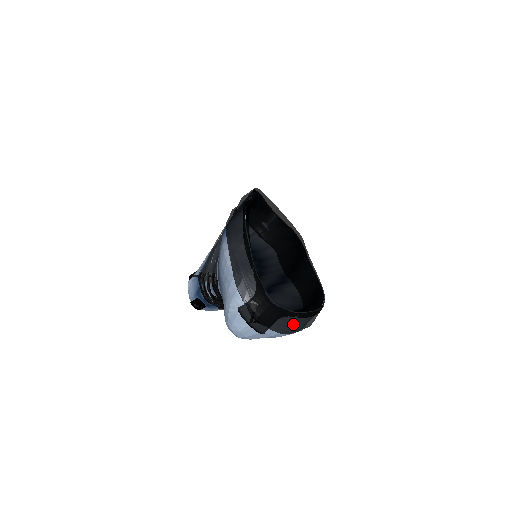
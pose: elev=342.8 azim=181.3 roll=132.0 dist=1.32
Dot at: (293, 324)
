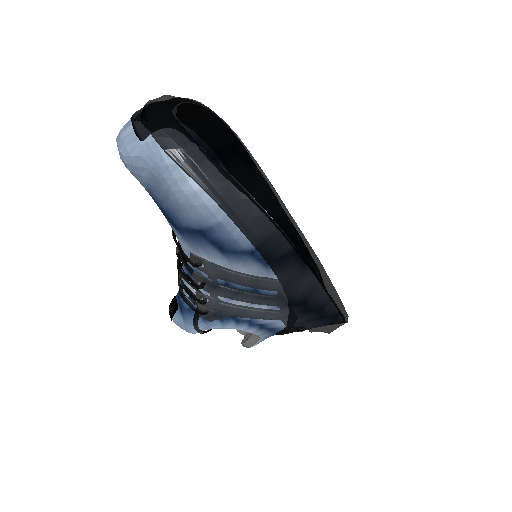
Dot at: (187, 148)
